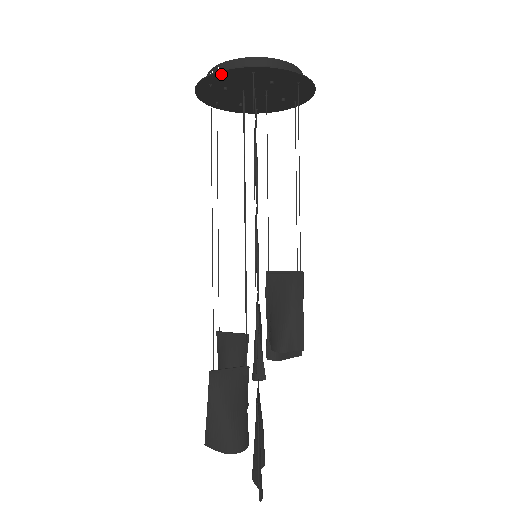
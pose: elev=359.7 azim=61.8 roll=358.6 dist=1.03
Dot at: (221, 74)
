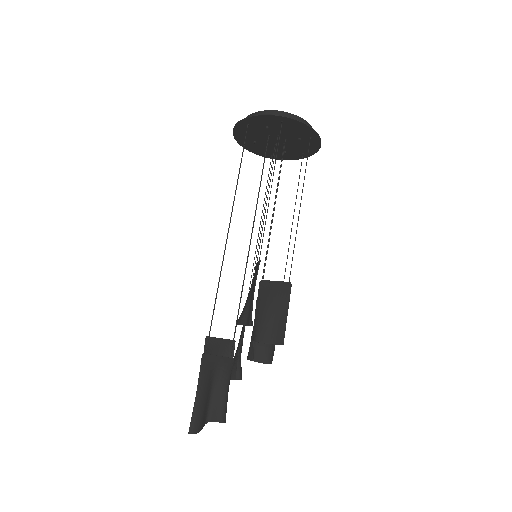
Dot at: (237, 132)
